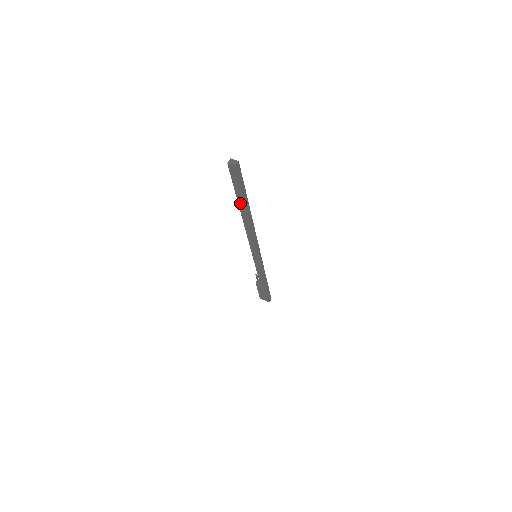
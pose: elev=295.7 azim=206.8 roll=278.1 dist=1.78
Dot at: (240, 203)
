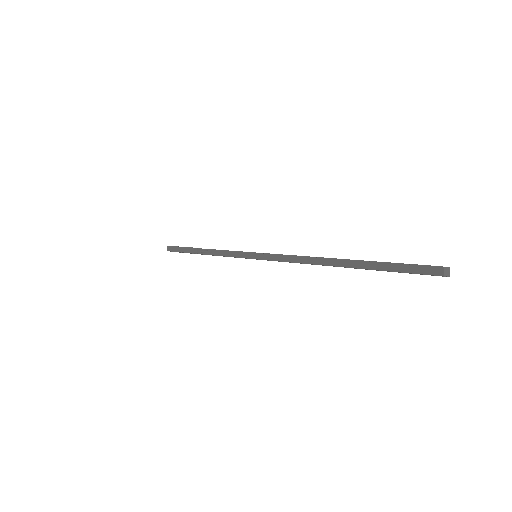
Dot at: occluded
